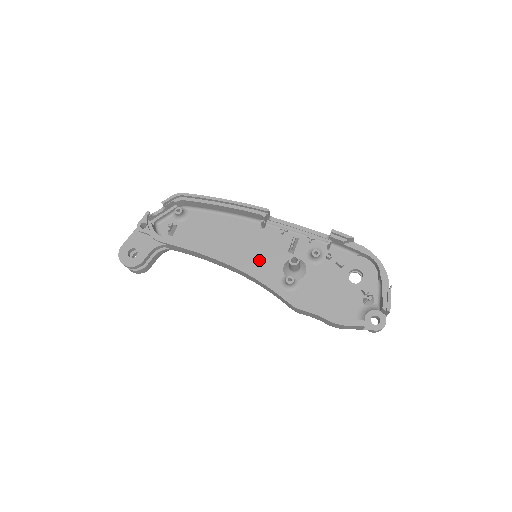
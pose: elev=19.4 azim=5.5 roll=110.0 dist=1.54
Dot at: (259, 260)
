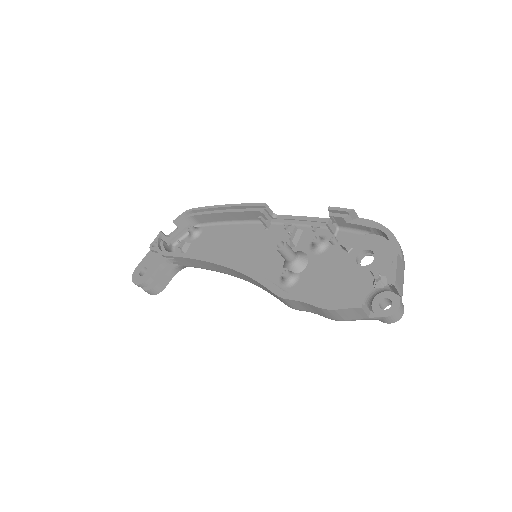
Dot at: (260, 260)
